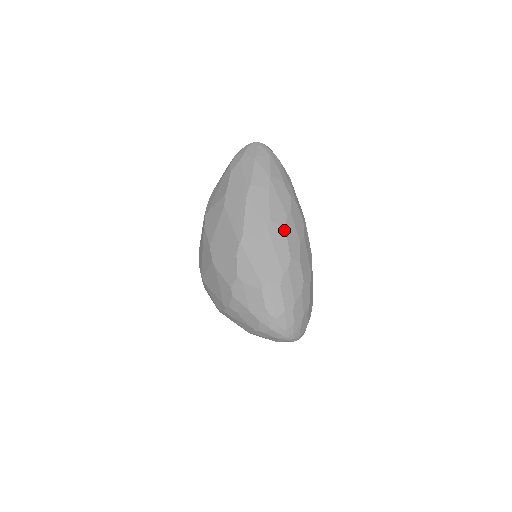
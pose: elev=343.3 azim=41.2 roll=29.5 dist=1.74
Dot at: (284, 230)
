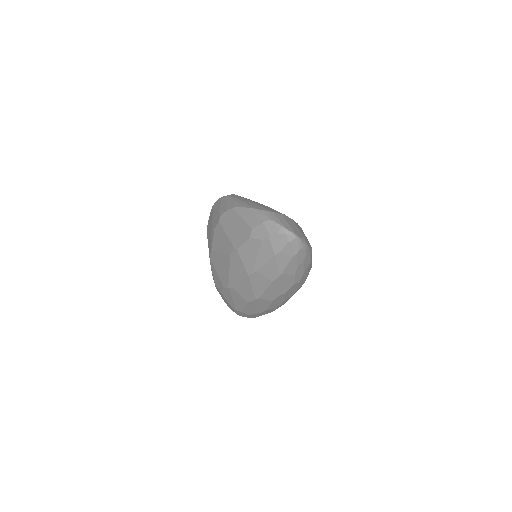
Dot at: (270, 302)
